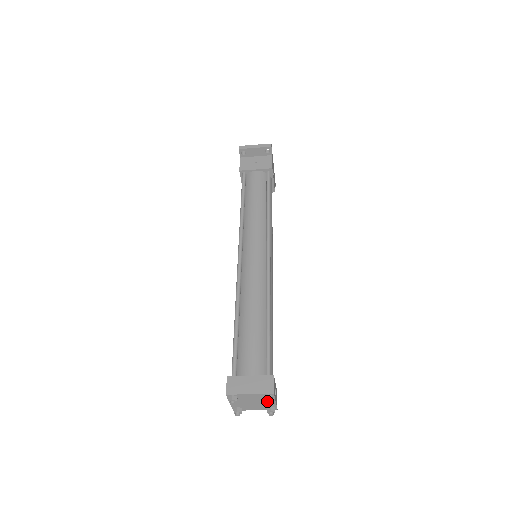
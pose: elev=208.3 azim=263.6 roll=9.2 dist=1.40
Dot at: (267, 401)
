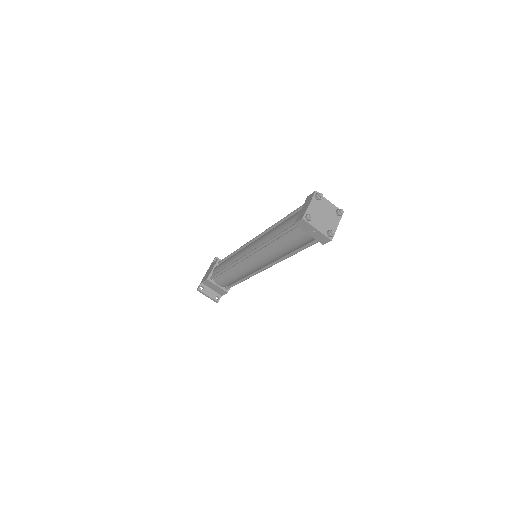
Dot at: (342, 209)
